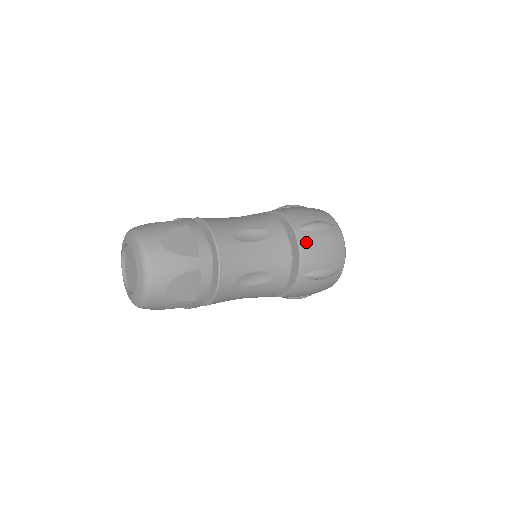
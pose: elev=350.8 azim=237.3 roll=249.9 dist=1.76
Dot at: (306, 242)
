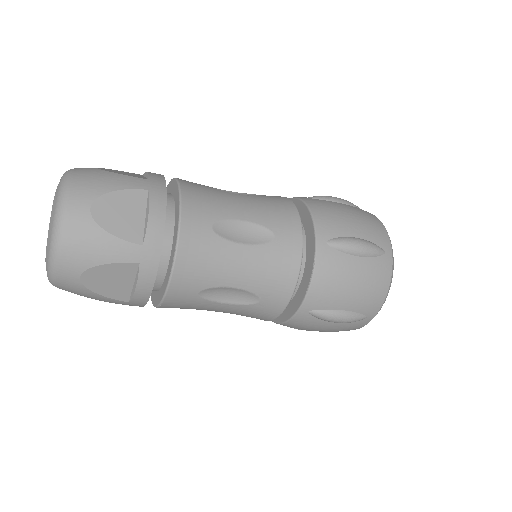
Dot at: (327, 266)
